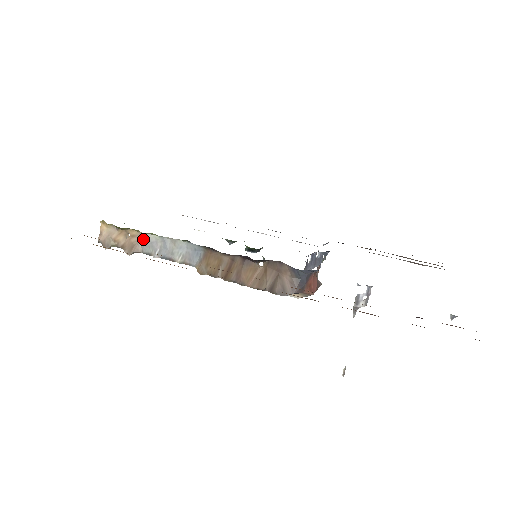
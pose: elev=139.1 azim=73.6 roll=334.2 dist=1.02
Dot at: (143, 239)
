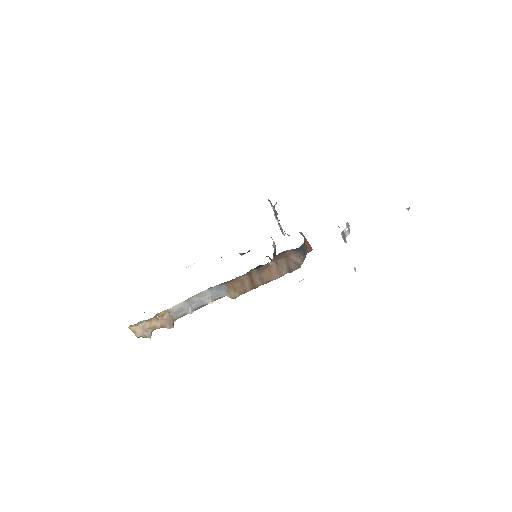
Dot at: (172, 311)
